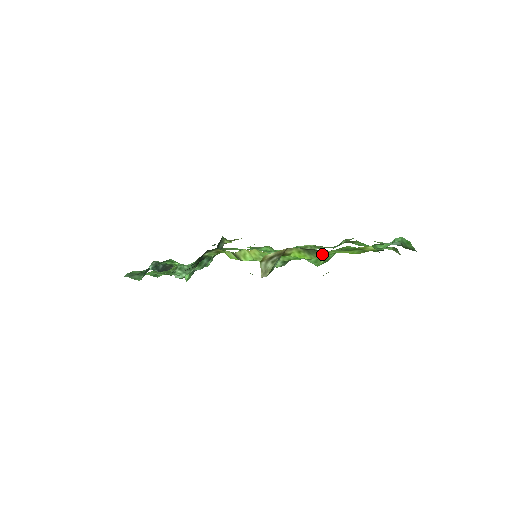
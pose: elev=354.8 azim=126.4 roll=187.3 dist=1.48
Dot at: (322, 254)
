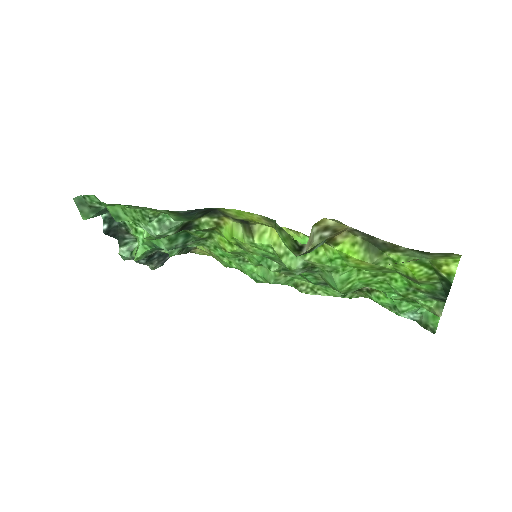
Dot at: (380, 258)
